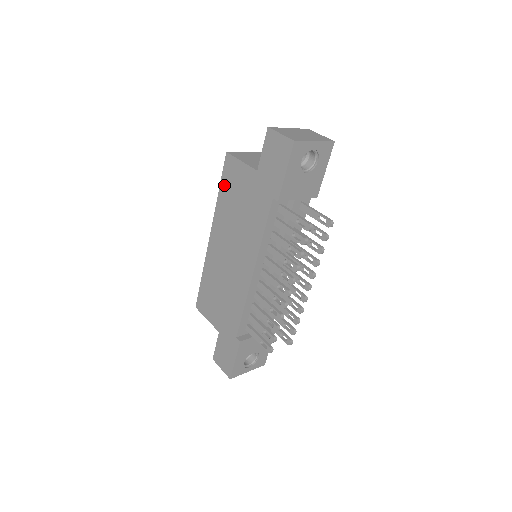
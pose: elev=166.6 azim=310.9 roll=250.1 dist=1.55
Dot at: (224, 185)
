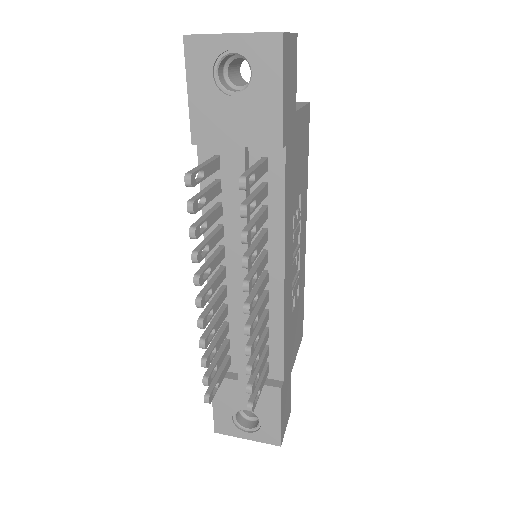
Dot at: occluded
